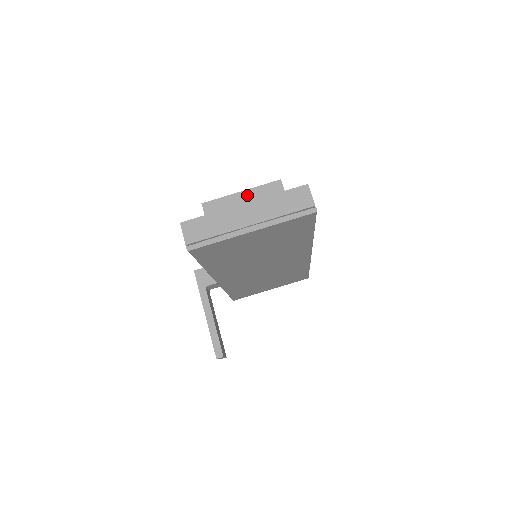
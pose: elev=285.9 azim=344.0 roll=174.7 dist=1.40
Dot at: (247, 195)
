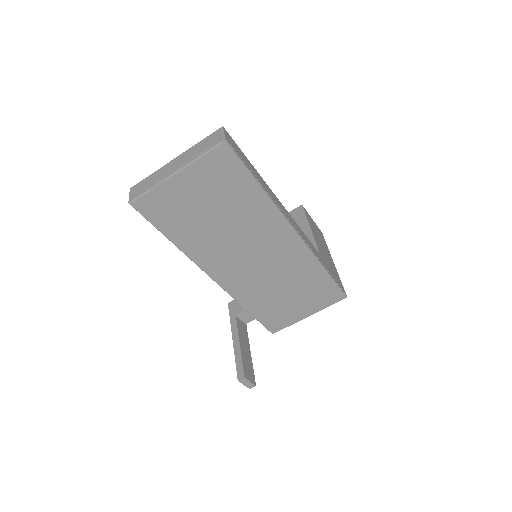
Dot at: occluded
